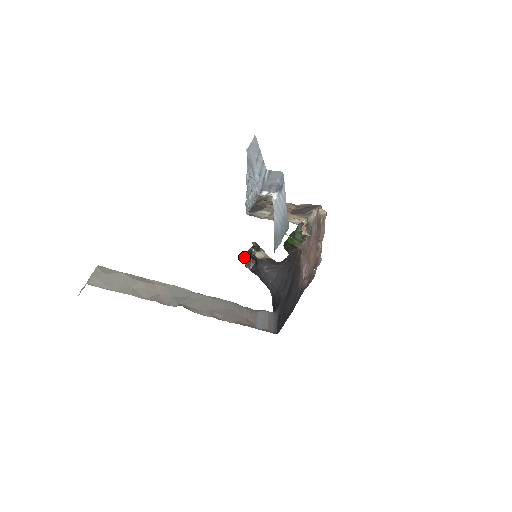
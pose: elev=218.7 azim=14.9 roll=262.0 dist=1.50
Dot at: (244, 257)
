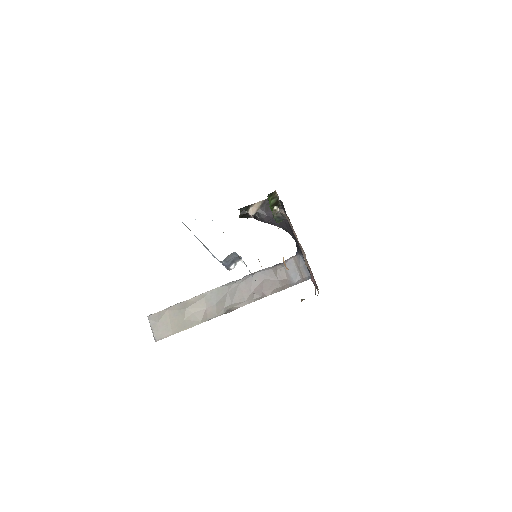
Dot at: (241, 217)
